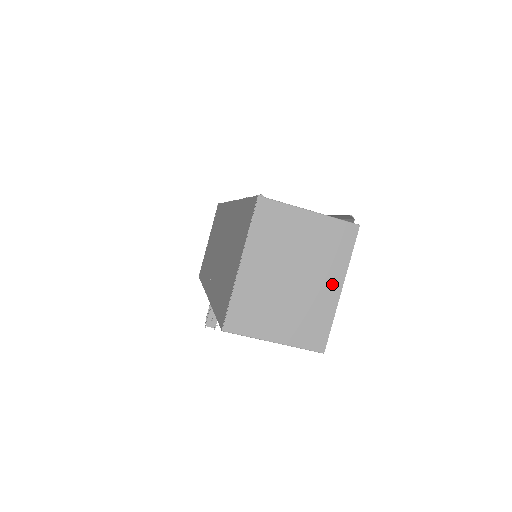
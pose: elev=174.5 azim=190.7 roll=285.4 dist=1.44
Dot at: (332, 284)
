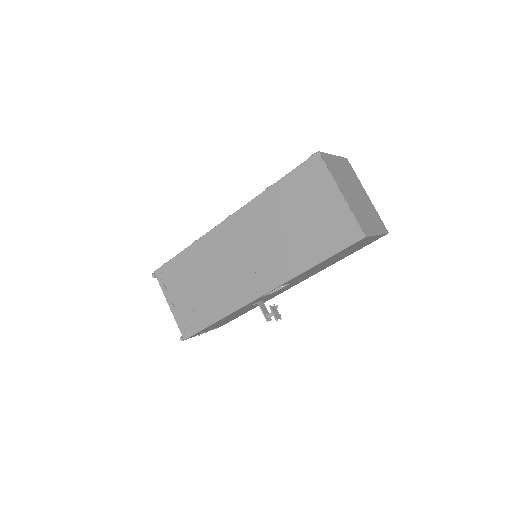
Dot at: (364, 193)
